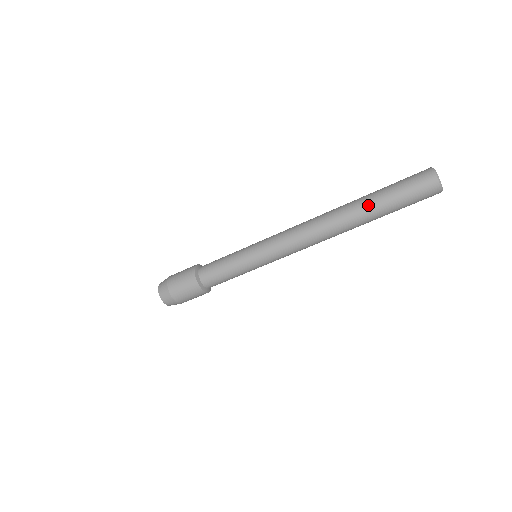
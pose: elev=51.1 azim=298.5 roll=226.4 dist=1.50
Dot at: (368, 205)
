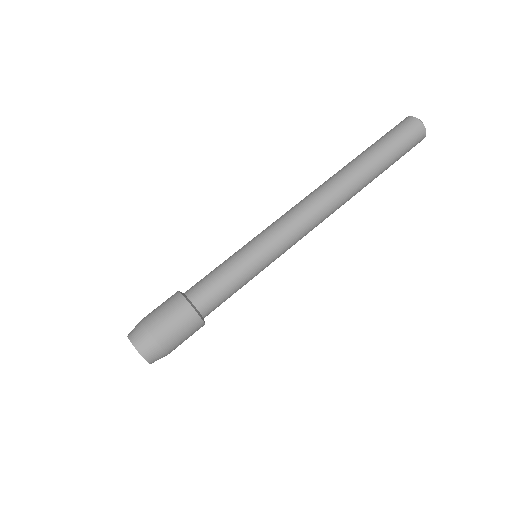
Dot at: (355, 158)
